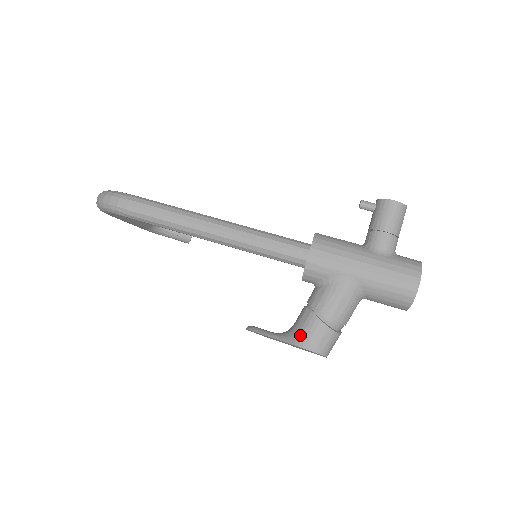
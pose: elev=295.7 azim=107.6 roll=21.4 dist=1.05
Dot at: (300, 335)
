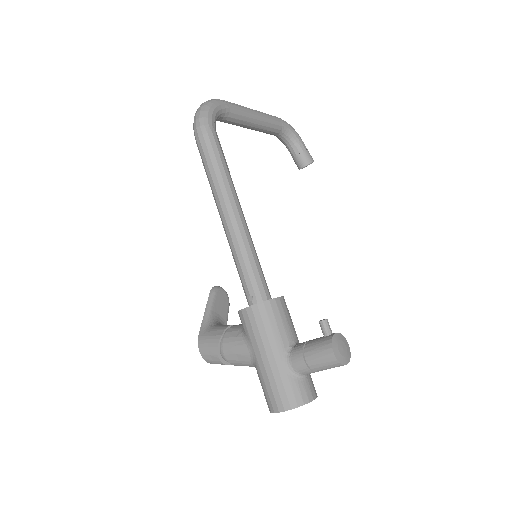
Dot at: (205, 337)
